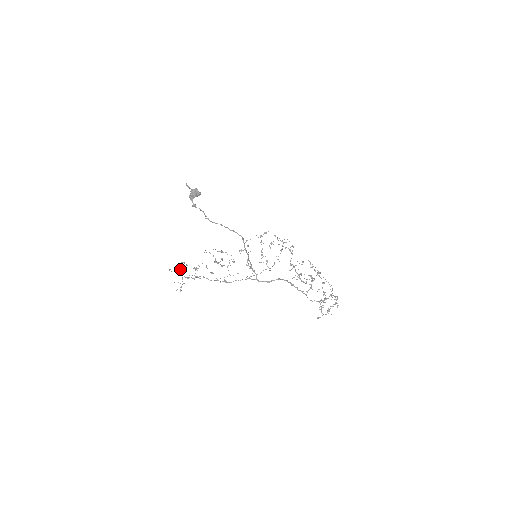
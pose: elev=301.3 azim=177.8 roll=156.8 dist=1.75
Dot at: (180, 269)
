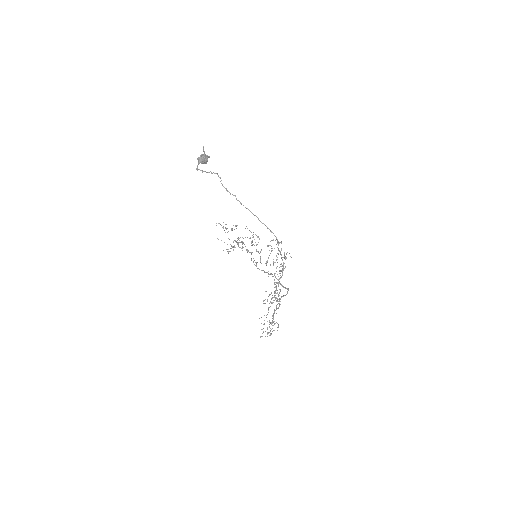
Dot at: occluded
